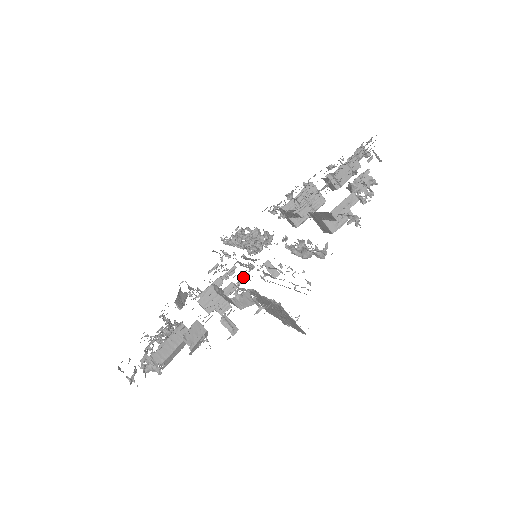
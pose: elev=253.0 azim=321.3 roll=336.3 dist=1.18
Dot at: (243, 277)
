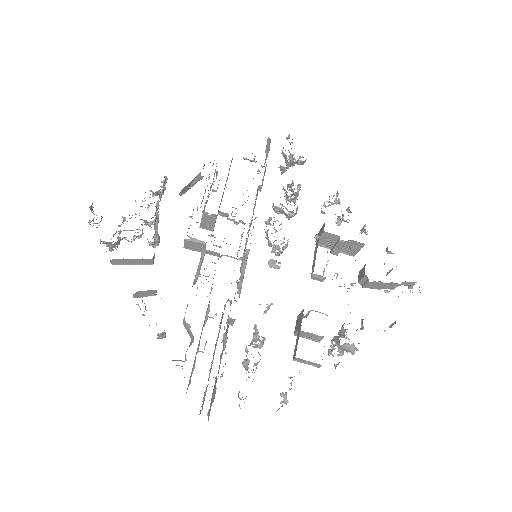
Dot at: (231, 256)
